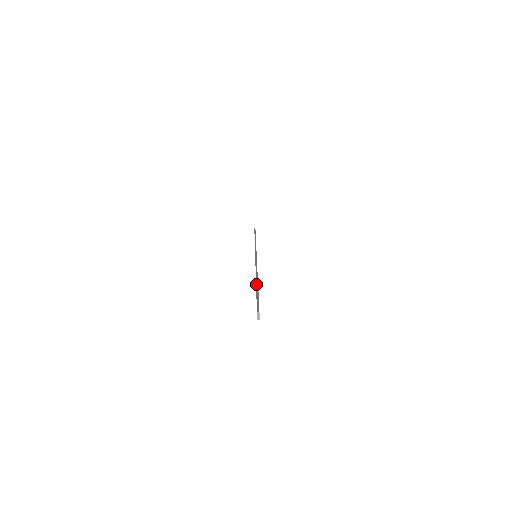
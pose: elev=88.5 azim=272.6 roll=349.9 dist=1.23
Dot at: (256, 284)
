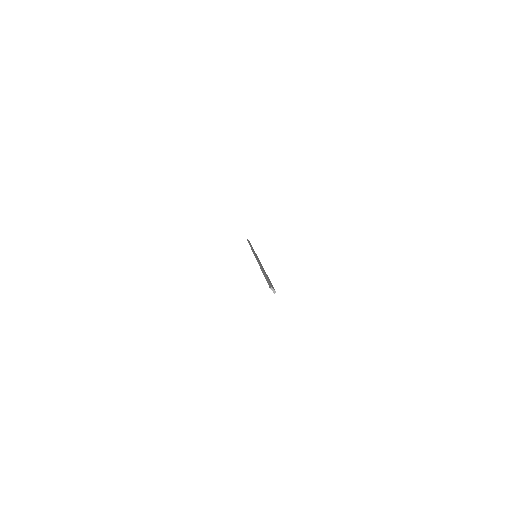
Dot at: (262, 272)
